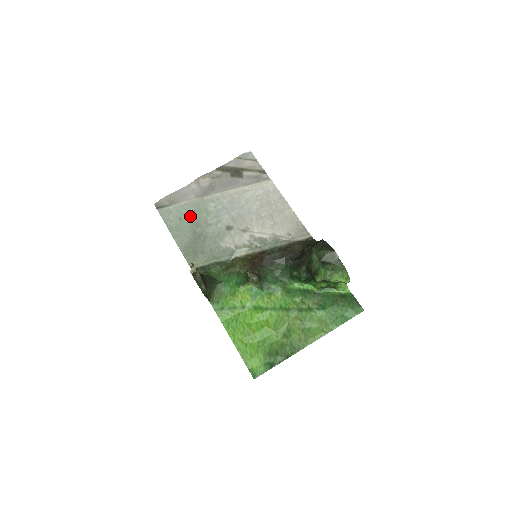
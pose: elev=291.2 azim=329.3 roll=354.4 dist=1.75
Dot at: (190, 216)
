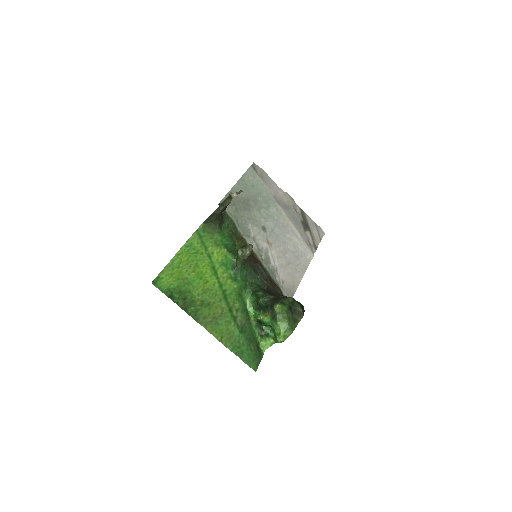
Dot at: (259, 193)
